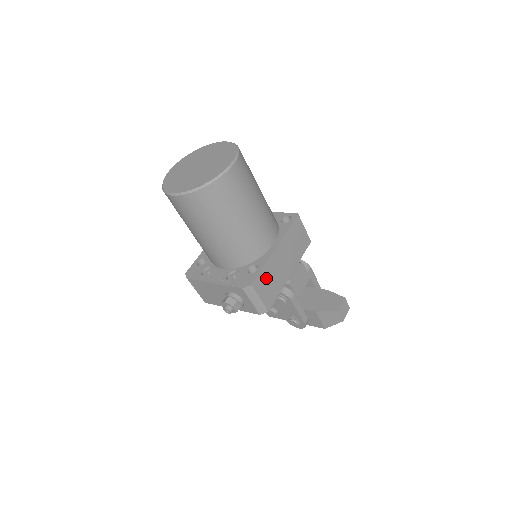
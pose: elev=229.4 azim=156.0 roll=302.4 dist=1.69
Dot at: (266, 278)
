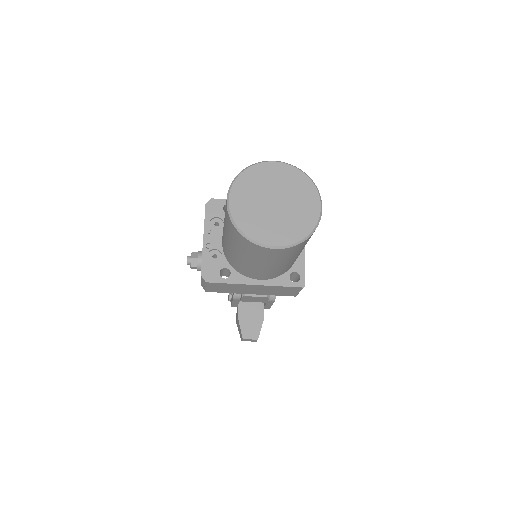
Dot at: (225, 286)
